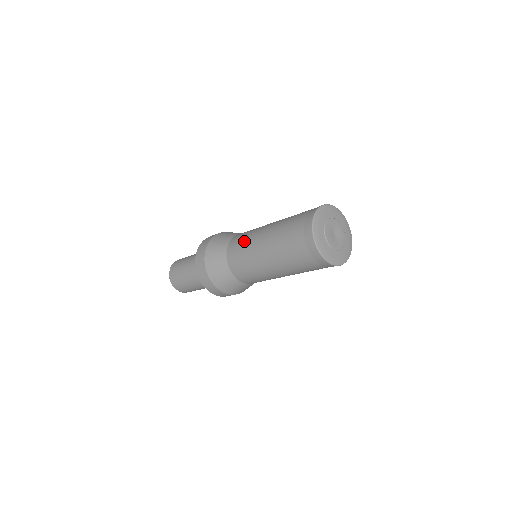
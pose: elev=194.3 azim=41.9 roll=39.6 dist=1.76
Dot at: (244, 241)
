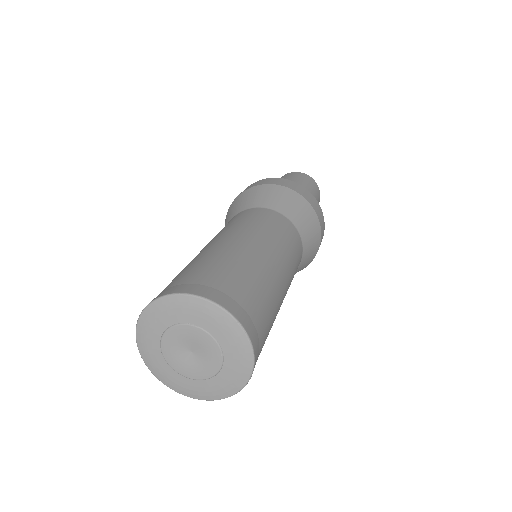
Dot at: occluded
